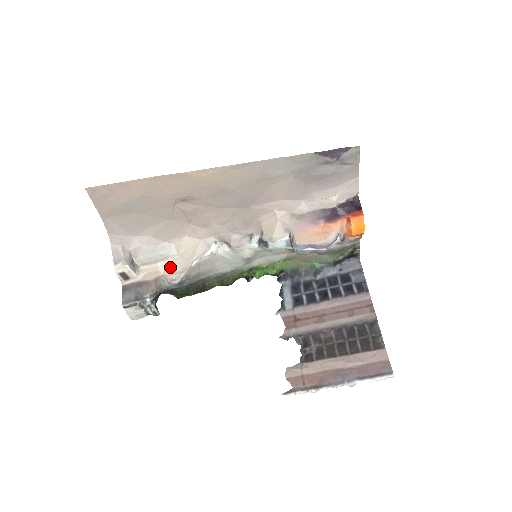
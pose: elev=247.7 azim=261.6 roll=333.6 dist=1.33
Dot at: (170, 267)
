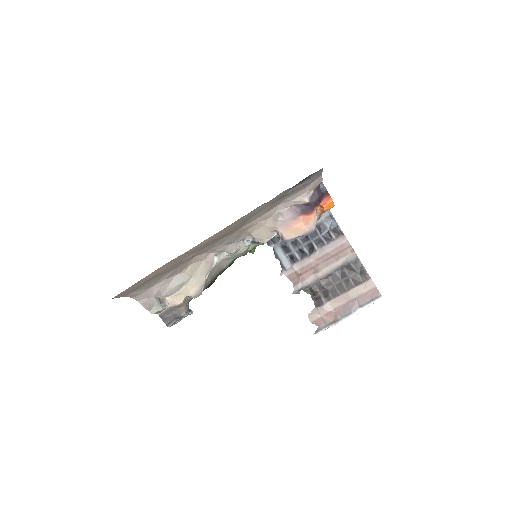
Dot at: (190, 289)
